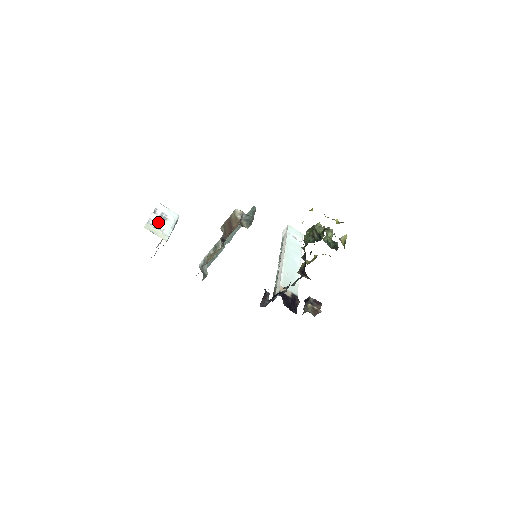
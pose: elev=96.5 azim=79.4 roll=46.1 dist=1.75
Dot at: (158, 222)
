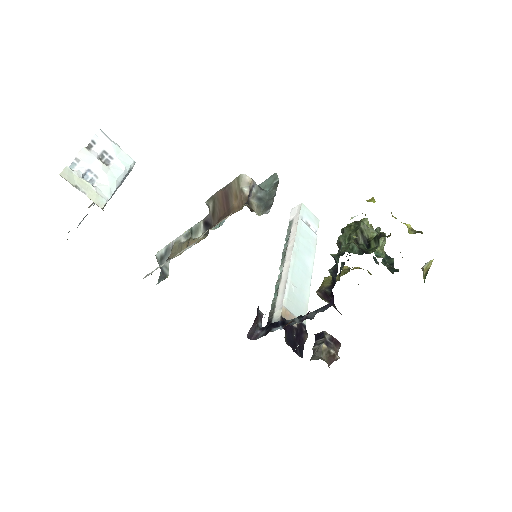
Dot at: (92, 168)
